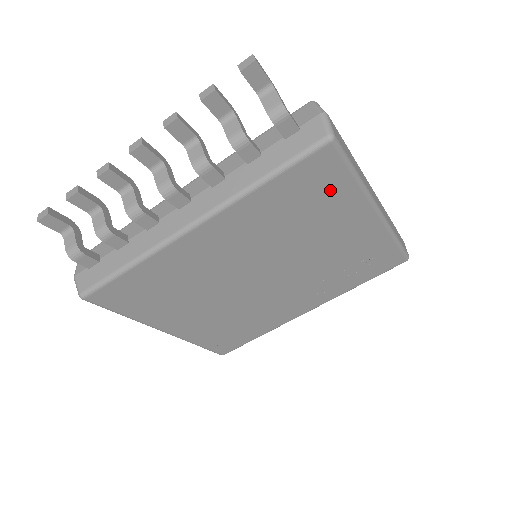
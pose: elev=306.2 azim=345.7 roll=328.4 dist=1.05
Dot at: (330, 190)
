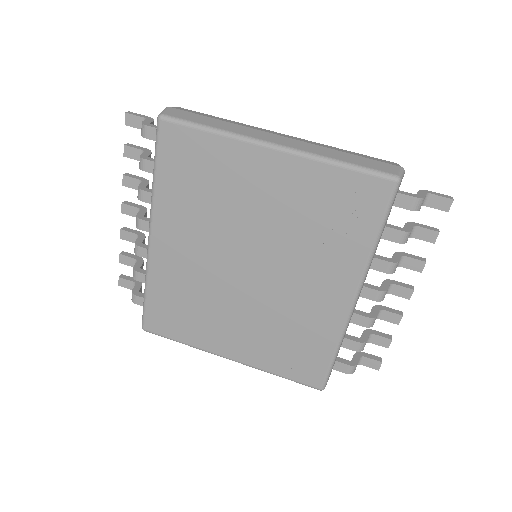
Dot at: (204, 154)
